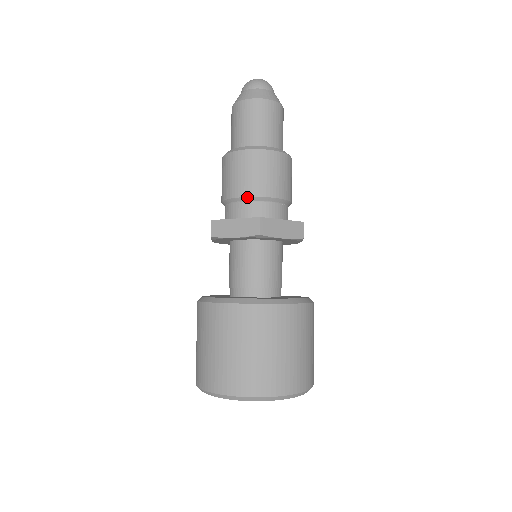
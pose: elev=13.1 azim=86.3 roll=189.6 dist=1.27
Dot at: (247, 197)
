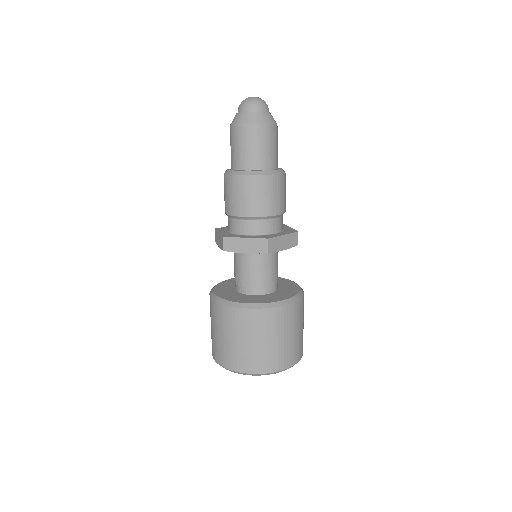
Dot at: (228, 215)
